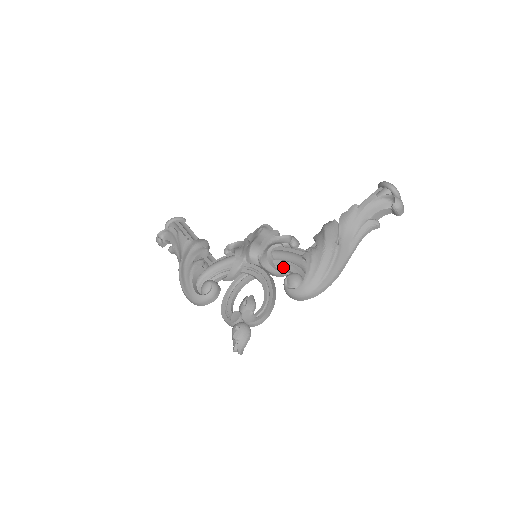
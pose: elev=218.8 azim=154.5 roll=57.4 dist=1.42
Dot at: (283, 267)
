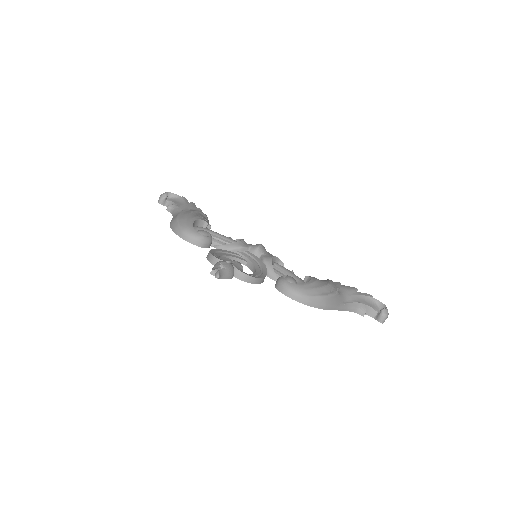
Dot at: (280, 274)
